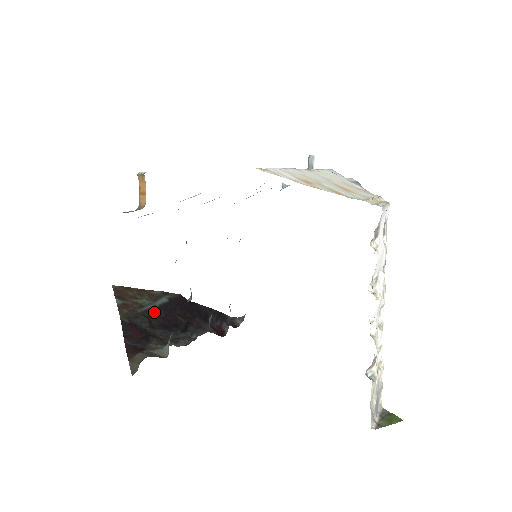
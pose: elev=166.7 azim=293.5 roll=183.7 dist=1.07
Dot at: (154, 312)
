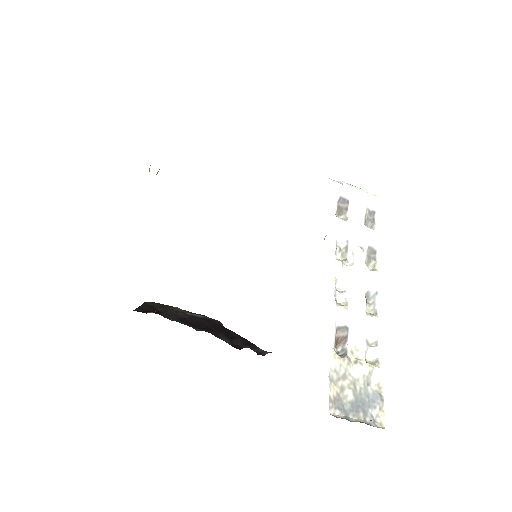
Dot at: (181, 315)
